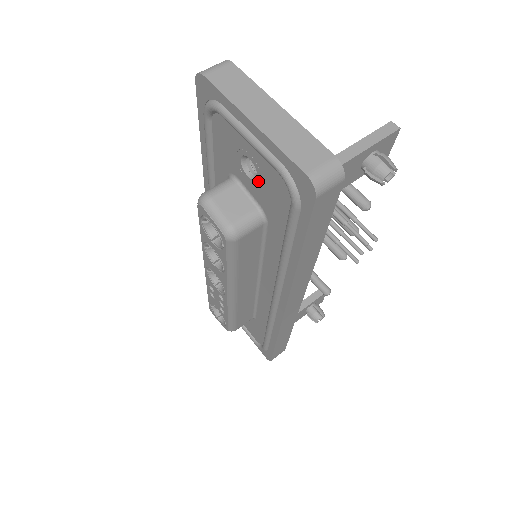
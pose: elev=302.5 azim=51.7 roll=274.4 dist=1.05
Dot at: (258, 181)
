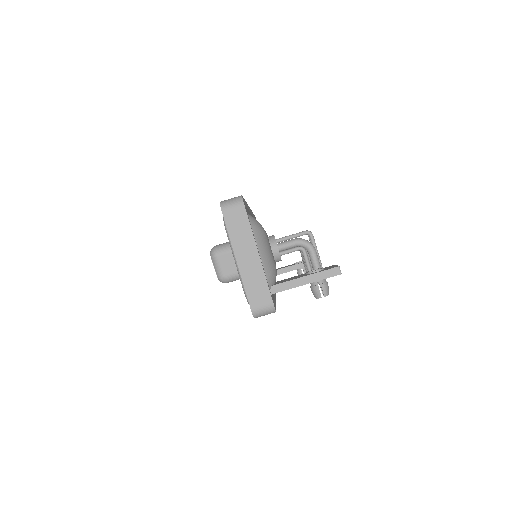
Dot at: occluded
